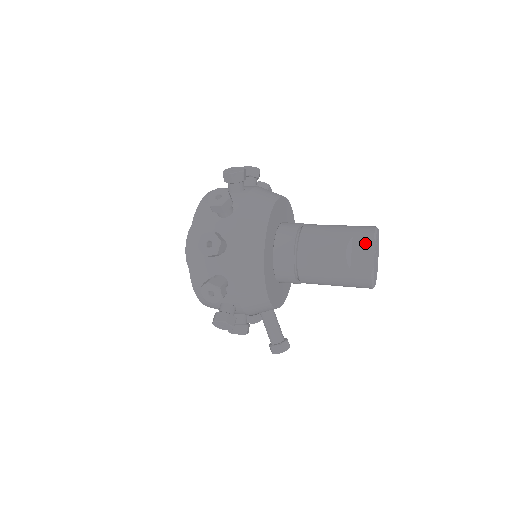
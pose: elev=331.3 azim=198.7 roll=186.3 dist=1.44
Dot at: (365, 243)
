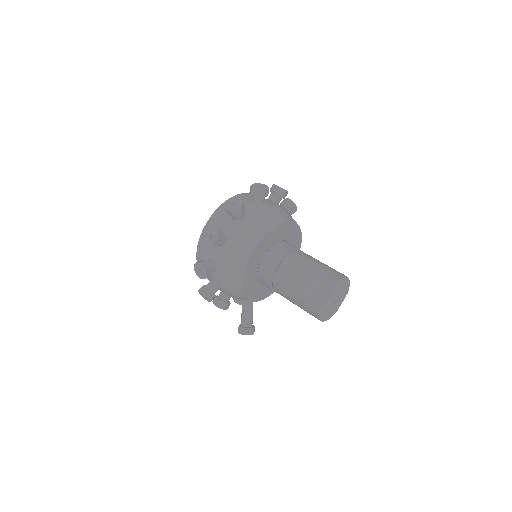
Dot at: (327, 285)
